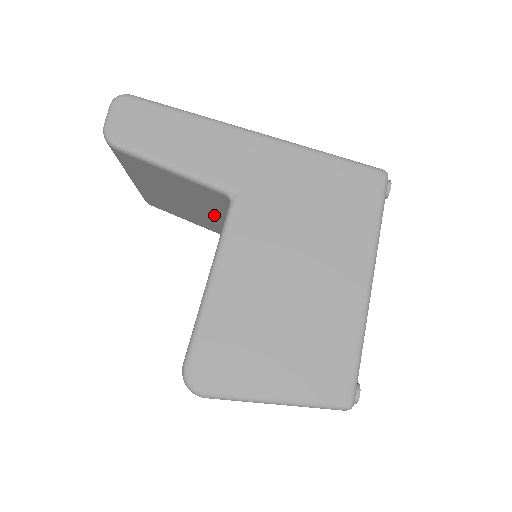
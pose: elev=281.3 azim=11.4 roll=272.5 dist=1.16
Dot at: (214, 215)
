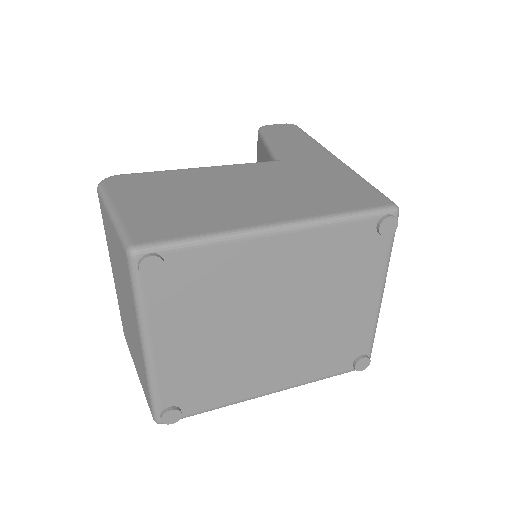
Dot at: occluded
